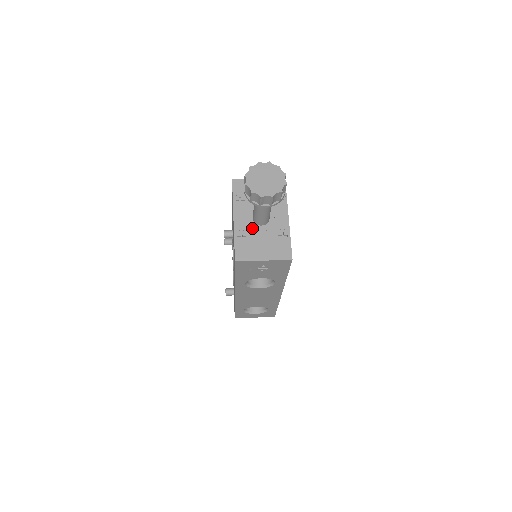
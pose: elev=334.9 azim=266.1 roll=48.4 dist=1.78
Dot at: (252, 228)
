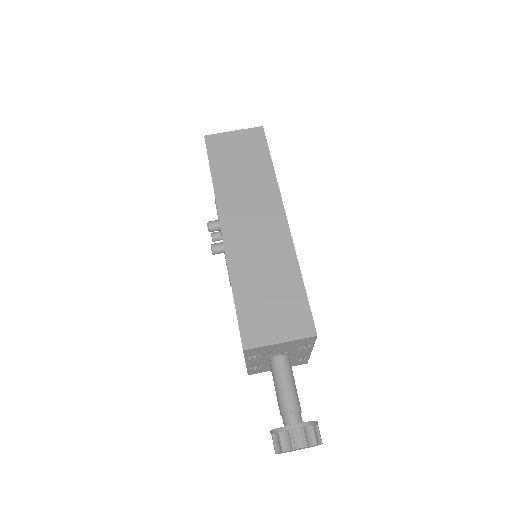
Dot at: (267, 363)
